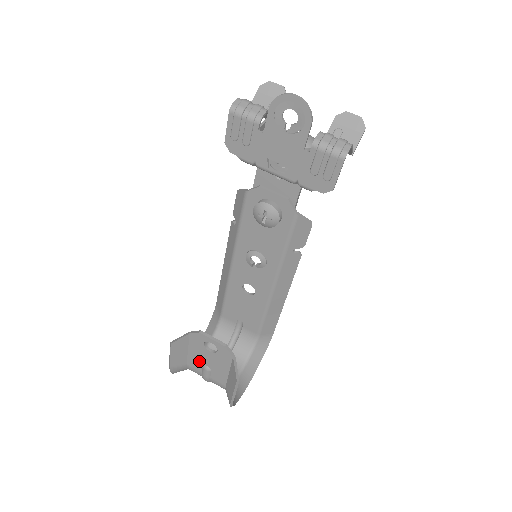
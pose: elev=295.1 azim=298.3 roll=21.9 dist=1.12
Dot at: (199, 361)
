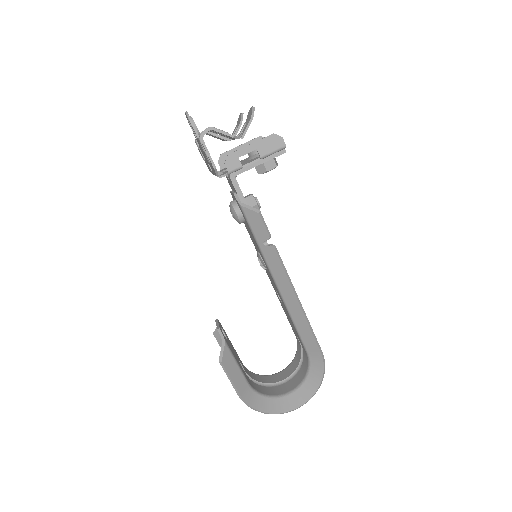
Dot at: occluded
